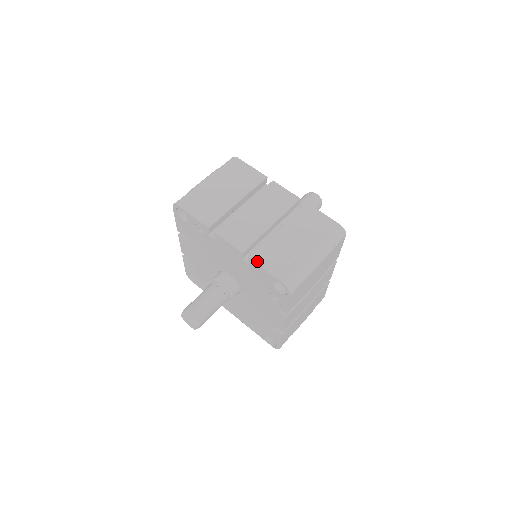
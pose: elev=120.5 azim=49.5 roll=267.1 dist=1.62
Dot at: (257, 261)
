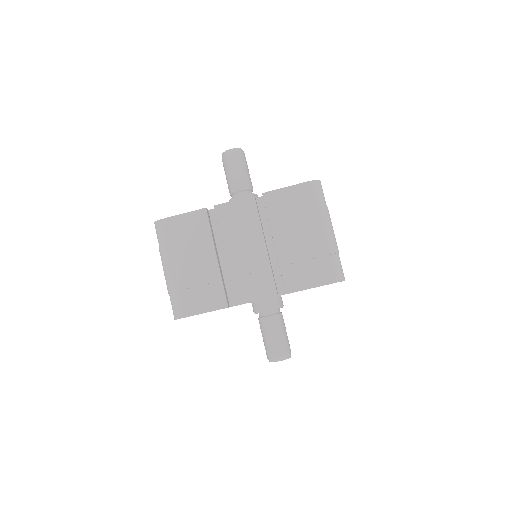
Dot at: (295, 289)
